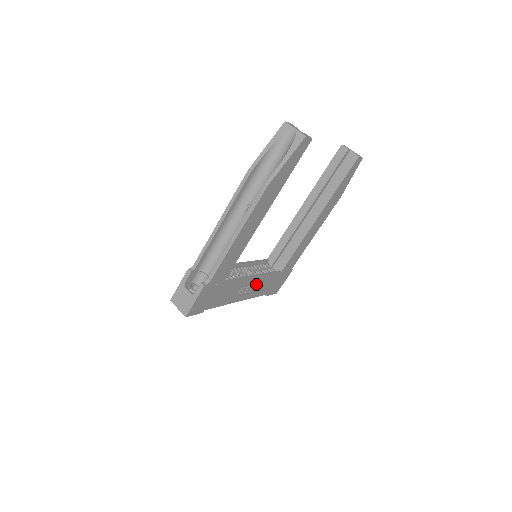
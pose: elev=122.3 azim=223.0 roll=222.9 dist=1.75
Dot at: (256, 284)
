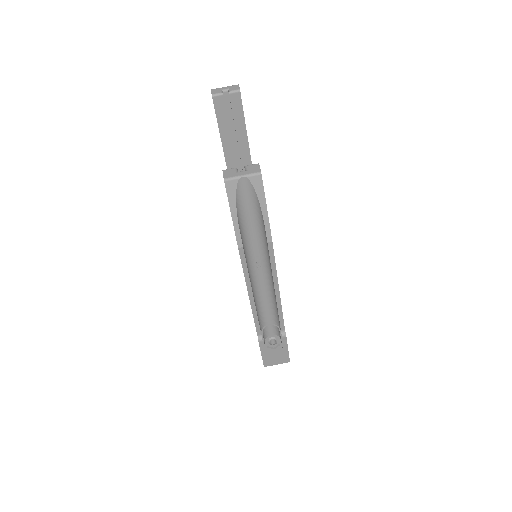
Dot at: occluded
